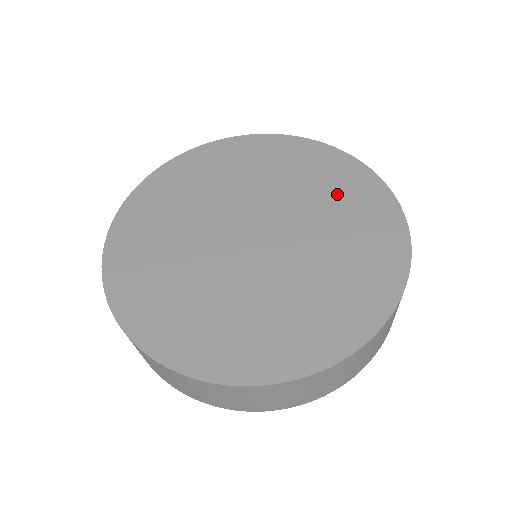
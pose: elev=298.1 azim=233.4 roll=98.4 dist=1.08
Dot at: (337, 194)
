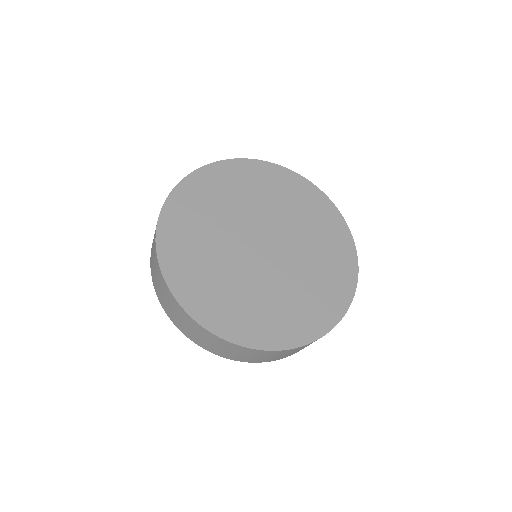
Dot at: (318, 226)
